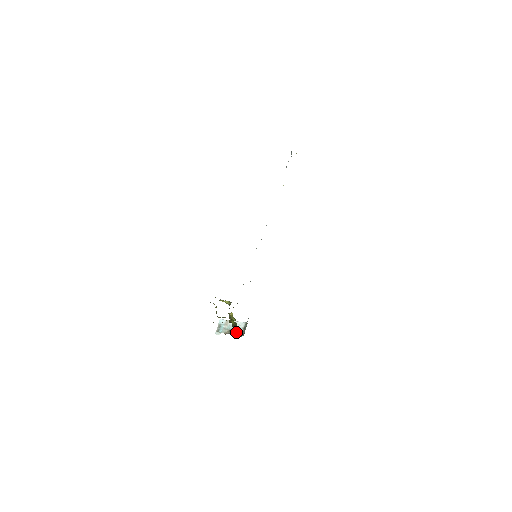
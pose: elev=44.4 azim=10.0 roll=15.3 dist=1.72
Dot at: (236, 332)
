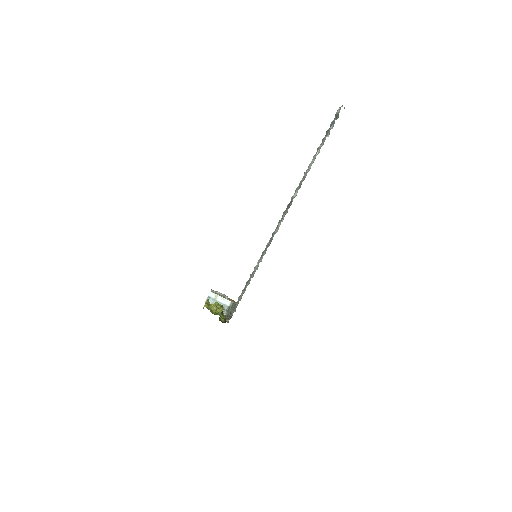
Dot at: occluded
